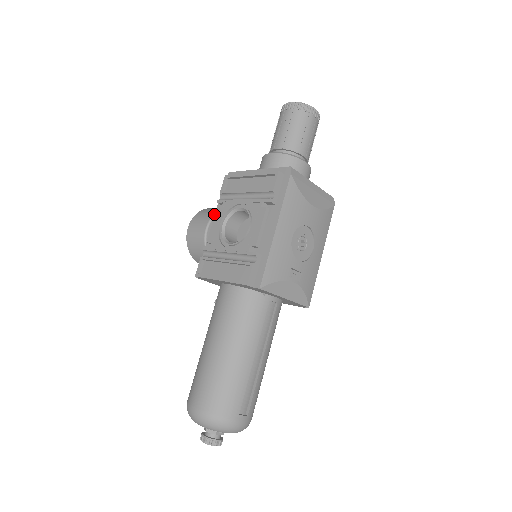
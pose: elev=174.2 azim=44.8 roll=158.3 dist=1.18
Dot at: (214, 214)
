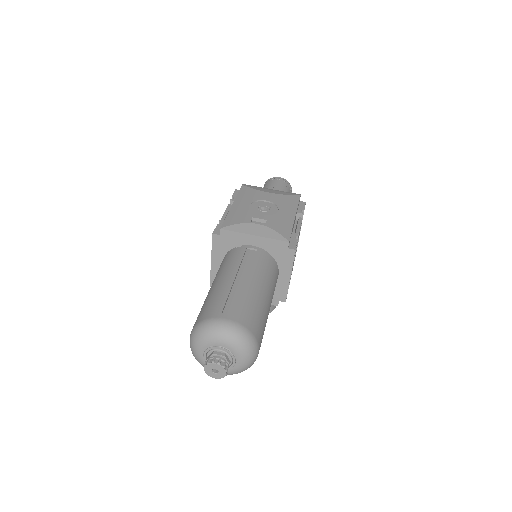
Dot at: occluded
